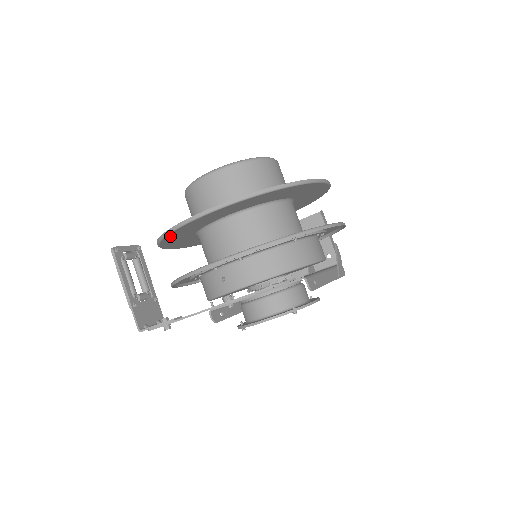
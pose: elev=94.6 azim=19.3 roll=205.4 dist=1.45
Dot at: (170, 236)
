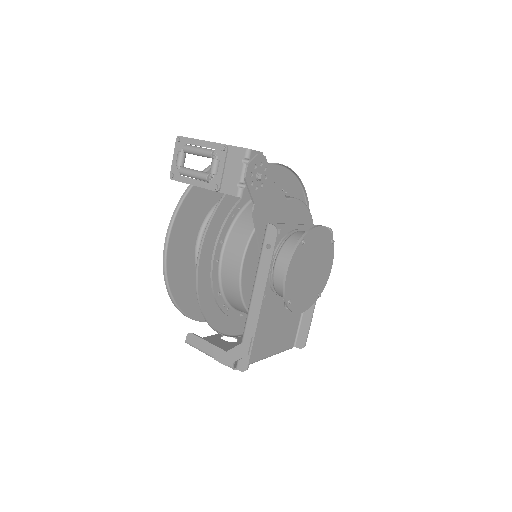
Dot at: occluded
